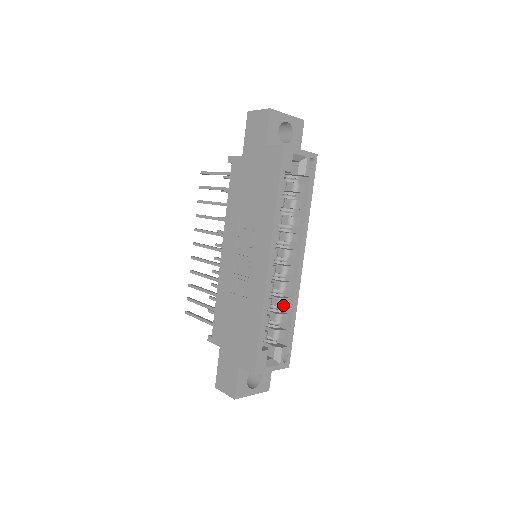
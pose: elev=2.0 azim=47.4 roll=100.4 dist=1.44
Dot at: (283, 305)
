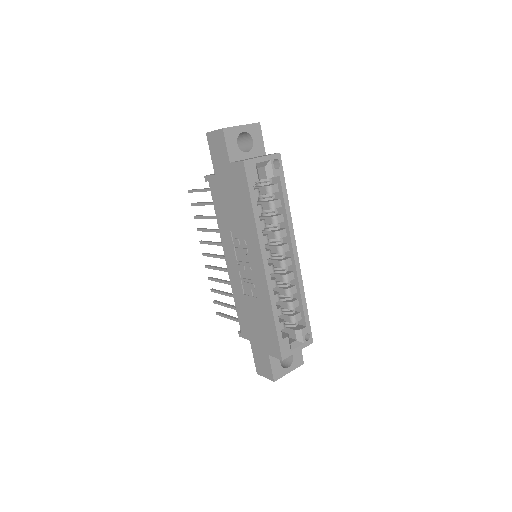
Dot at: (291, 294)
